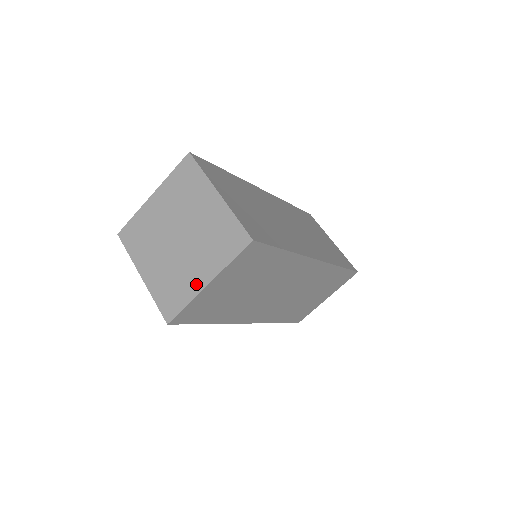
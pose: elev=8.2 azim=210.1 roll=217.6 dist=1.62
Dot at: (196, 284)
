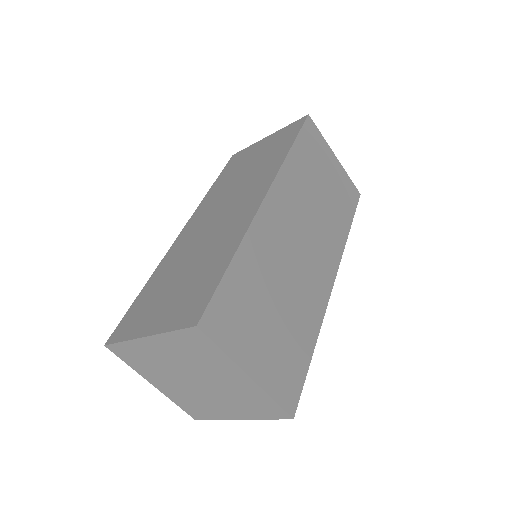
Dot at: (225, 415)
